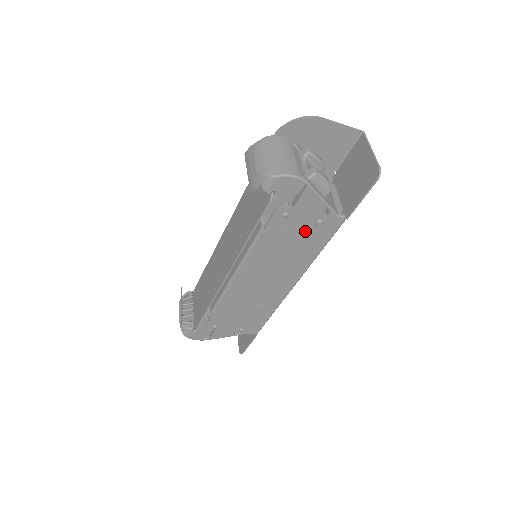
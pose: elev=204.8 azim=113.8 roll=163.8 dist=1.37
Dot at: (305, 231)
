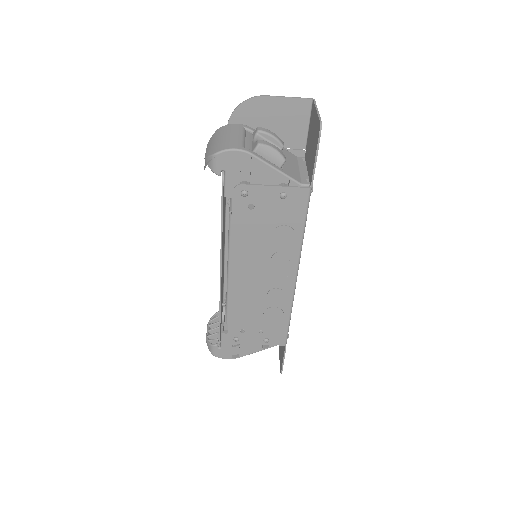
Dot at: (274, 209)
